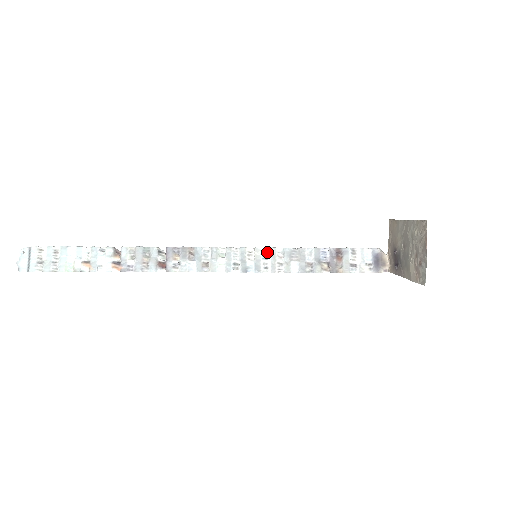
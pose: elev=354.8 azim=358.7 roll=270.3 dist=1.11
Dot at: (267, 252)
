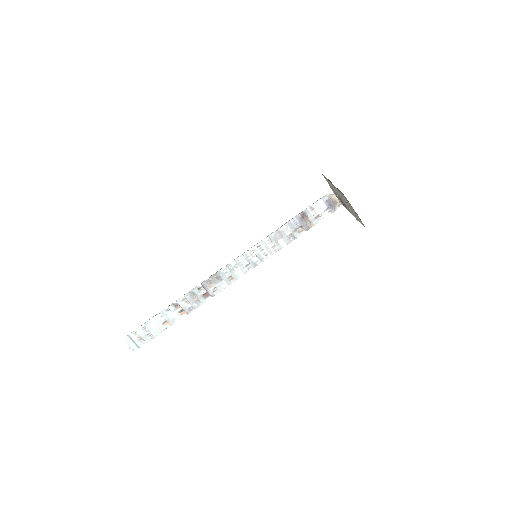
Dot at: (260, 245)
